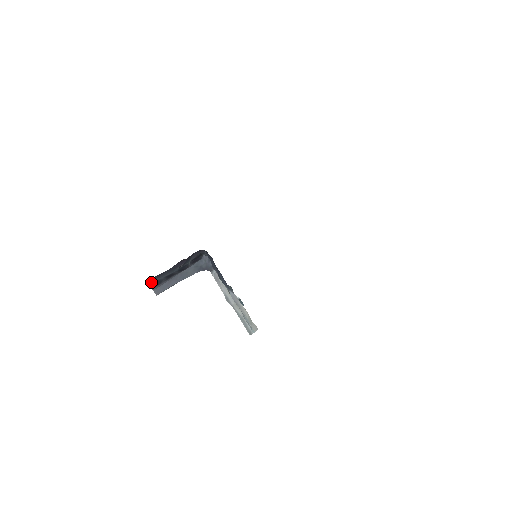
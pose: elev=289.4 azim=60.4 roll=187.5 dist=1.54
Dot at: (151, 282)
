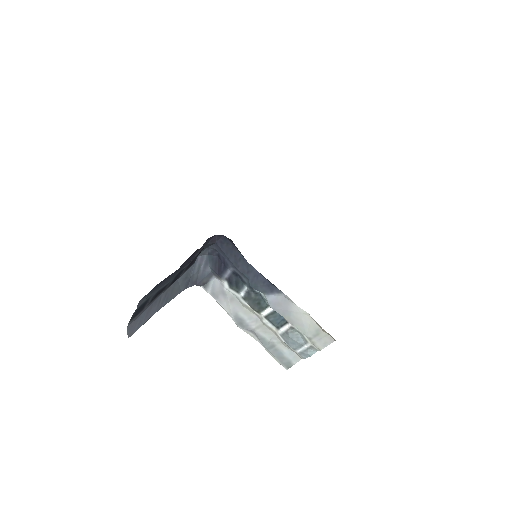
Dot at: (142, 301)
